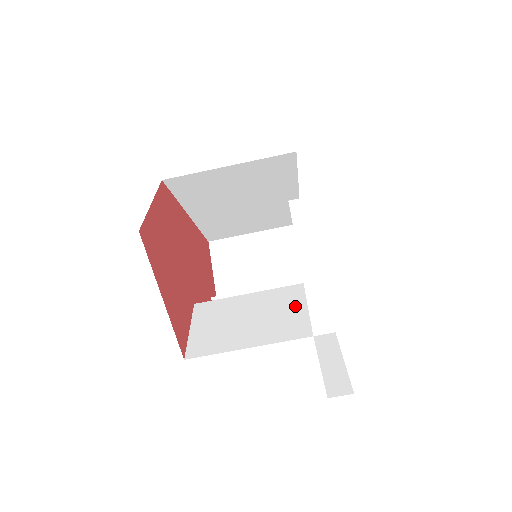
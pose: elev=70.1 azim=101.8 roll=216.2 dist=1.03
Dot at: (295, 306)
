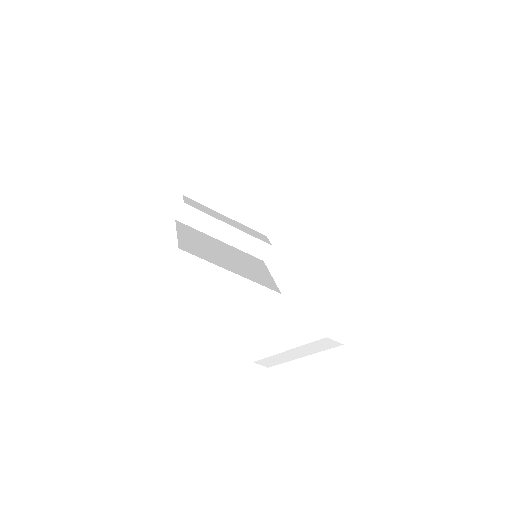
Dot at: (254, 316)
